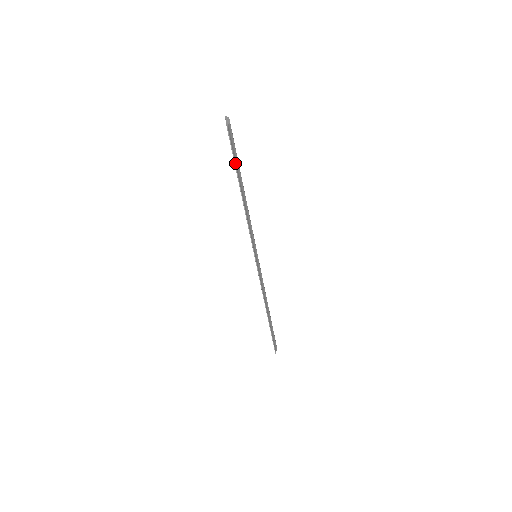
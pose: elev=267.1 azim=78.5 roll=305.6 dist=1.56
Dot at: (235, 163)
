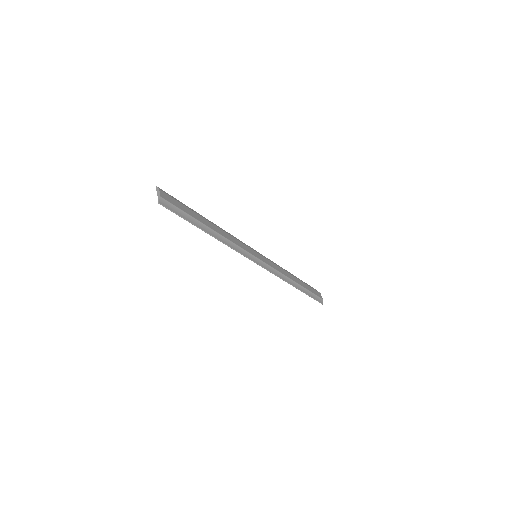
Dot at: (186, 219)
